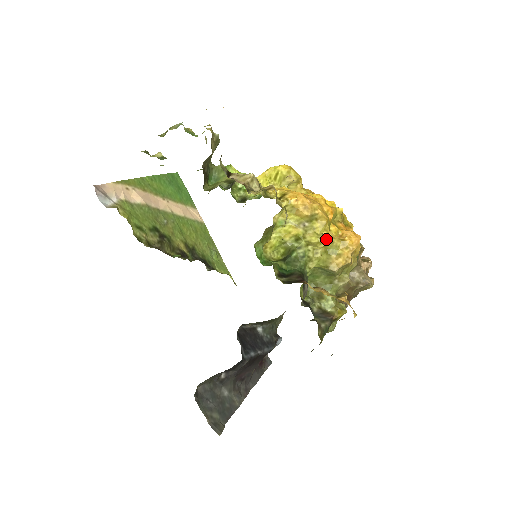
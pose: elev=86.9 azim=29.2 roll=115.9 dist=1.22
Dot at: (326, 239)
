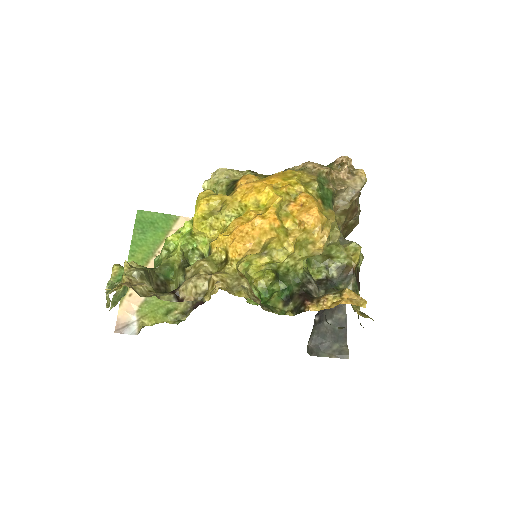
Dot at: (291, 249)
